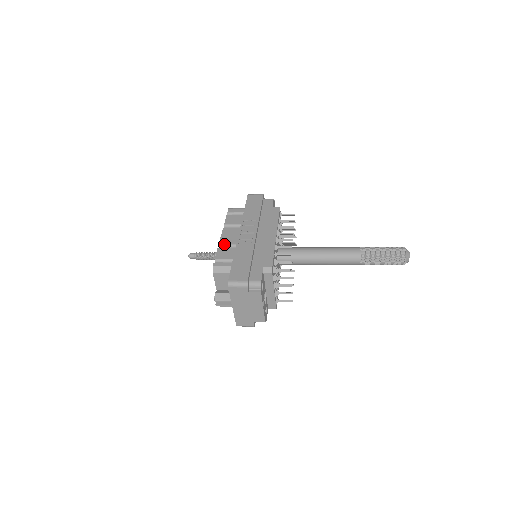
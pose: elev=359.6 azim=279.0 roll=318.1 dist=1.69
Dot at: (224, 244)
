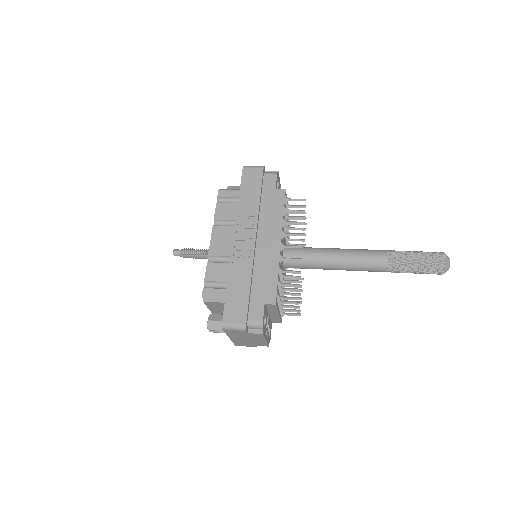
Dot at: (215, 255)
